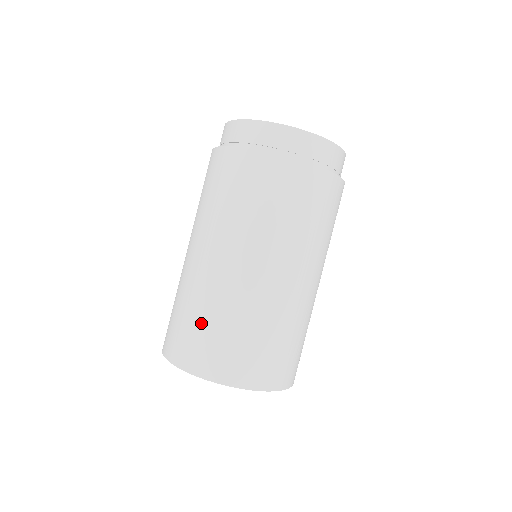
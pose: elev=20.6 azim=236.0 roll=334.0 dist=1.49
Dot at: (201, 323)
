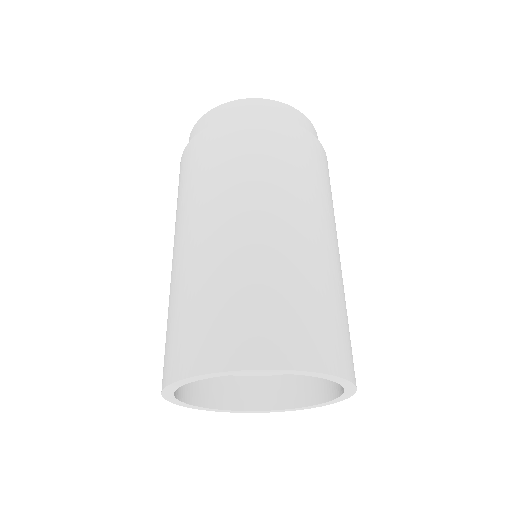
Dot at: (280, 297)
